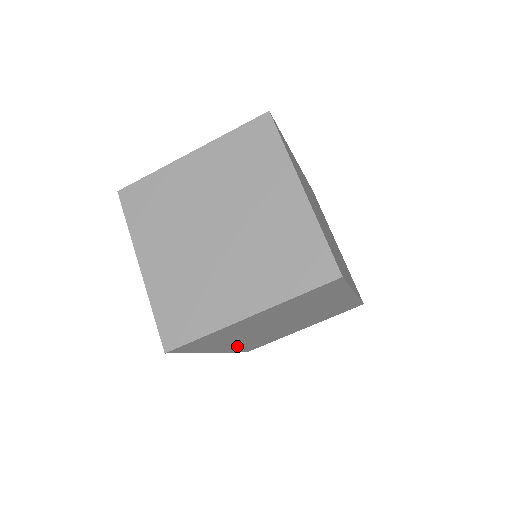
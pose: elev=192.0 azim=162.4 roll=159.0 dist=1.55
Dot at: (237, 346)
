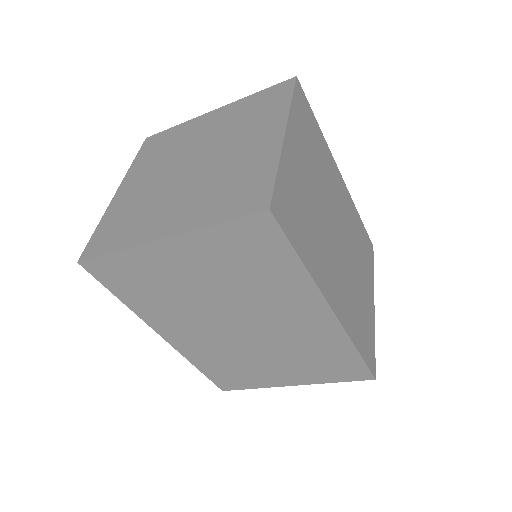
Dot at: (193, 348)
